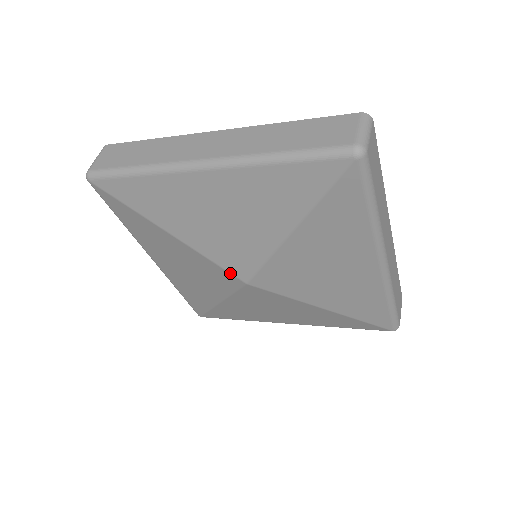
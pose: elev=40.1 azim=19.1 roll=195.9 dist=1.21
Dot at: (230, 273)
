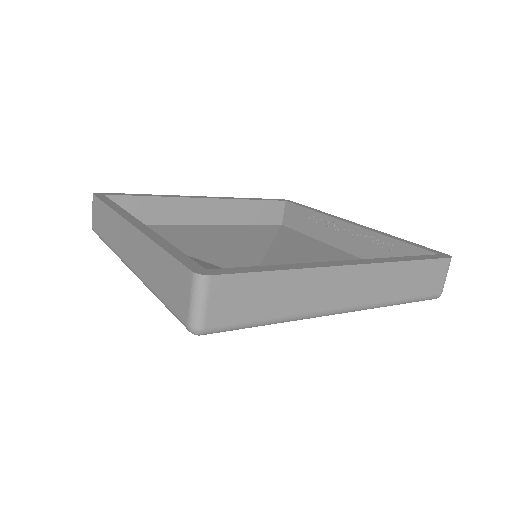
Dot at: occluded
